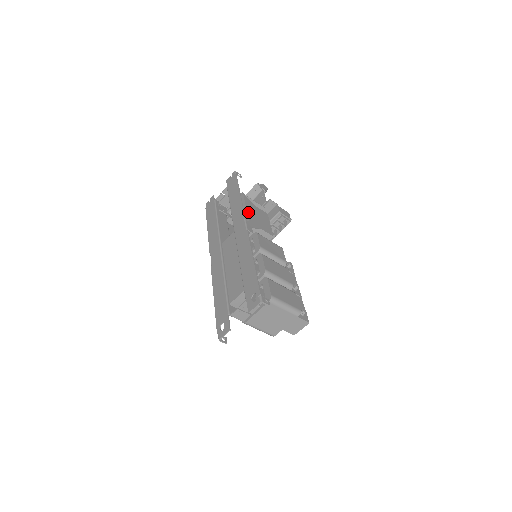
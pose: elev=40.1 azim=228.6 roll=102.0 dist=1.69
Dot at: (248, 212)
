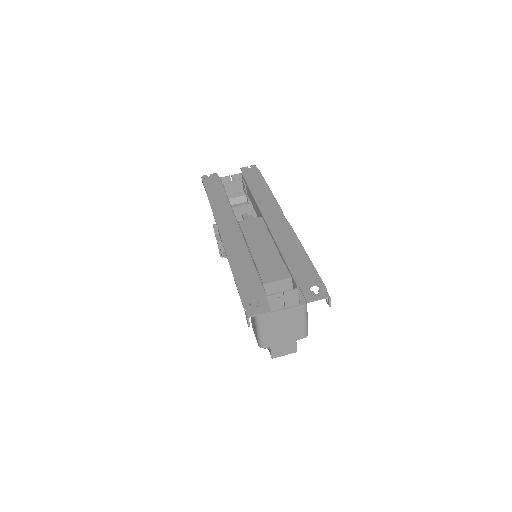
Dot at: occluded
